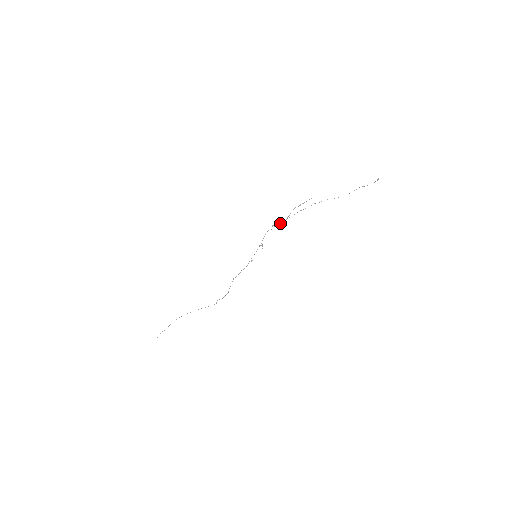
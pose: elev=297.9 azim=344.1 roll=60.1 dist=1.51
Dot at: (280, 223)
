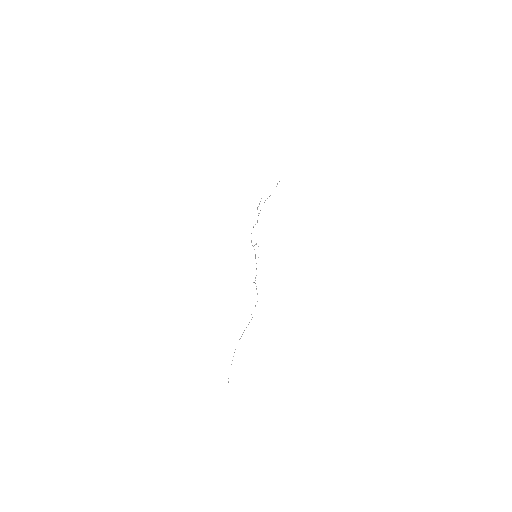
Dot at: (255, 224)
